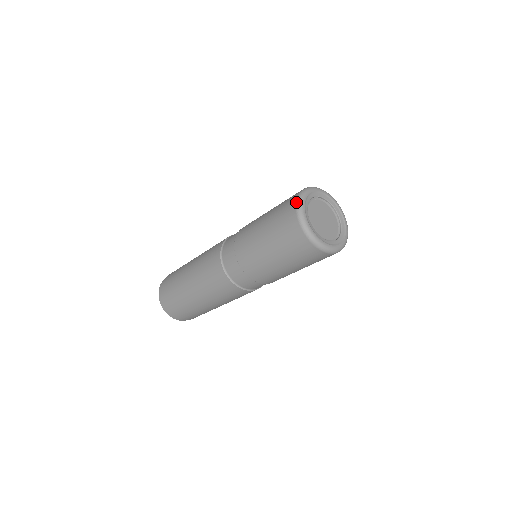
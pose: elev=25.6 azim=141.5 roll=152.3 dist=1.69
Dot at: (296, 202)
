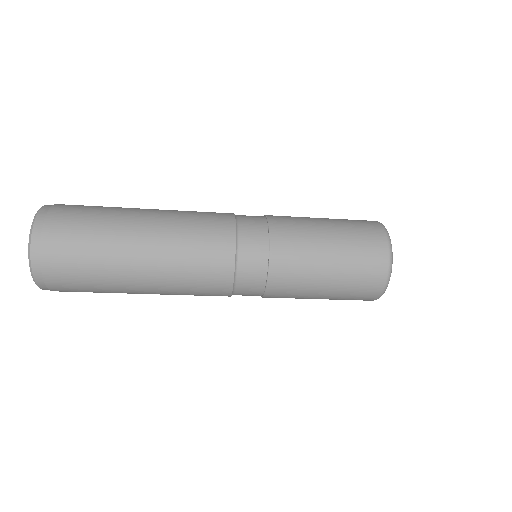
Dot at: (390, 255)
